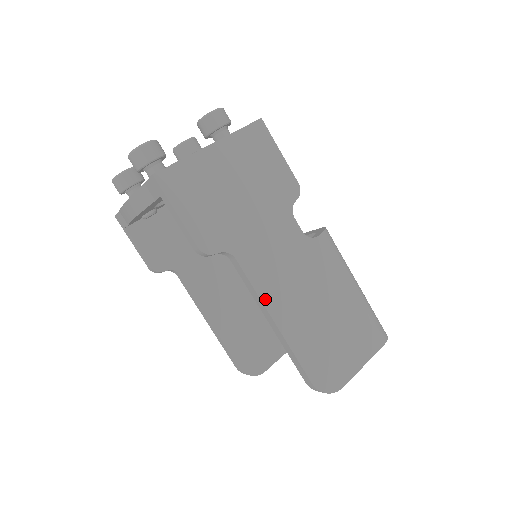
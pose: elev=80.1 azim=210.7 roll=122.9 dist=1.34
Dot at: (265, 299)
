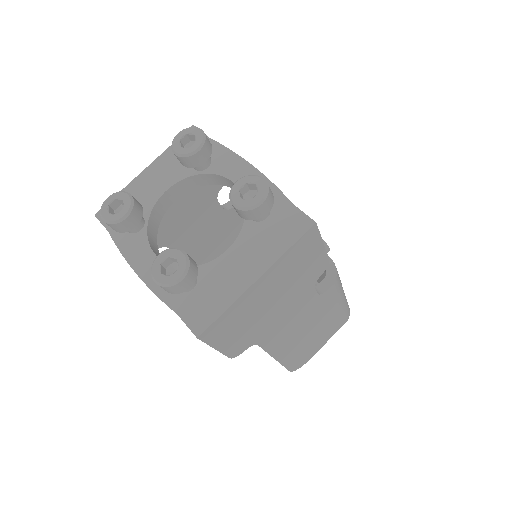
Dot at: (273, 352)
